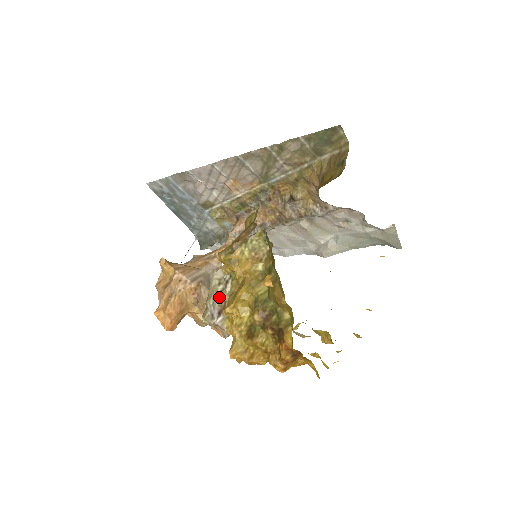
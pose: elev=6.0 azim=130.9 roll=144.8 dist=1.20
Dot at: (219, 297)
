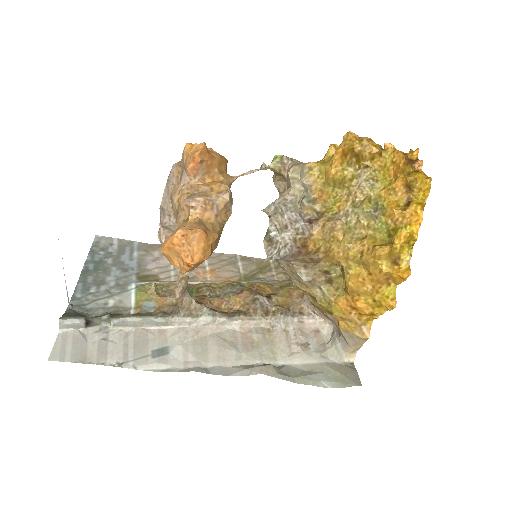
Dot at: occluded
